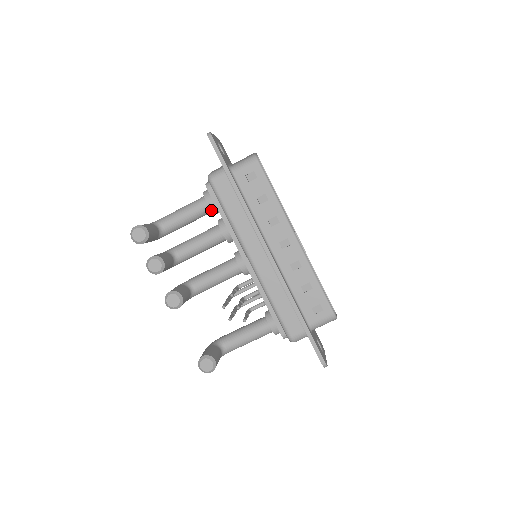
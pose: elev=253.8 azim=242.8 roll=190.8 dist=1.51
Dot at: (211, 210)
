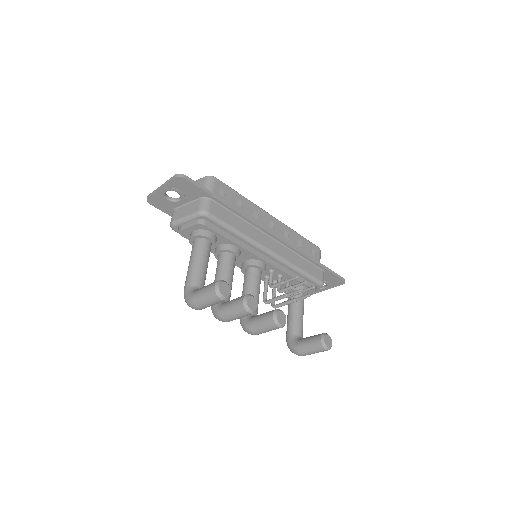
Dot at: (215, 243)
